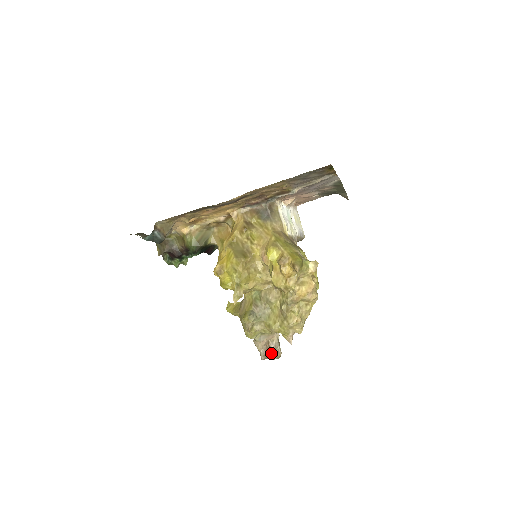
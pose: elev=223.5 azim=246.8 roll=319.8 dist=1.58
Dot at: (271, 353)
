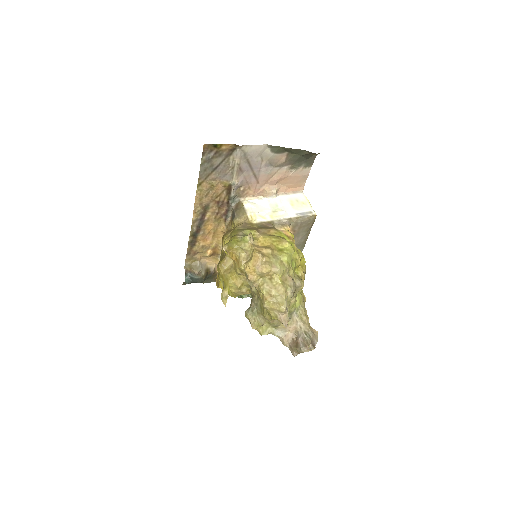
Dot at: (298, 346)
